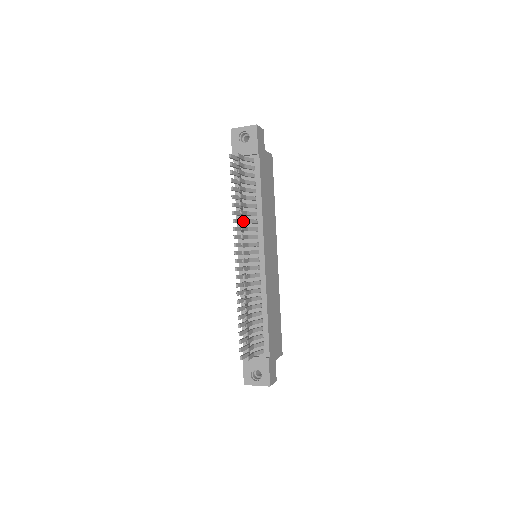
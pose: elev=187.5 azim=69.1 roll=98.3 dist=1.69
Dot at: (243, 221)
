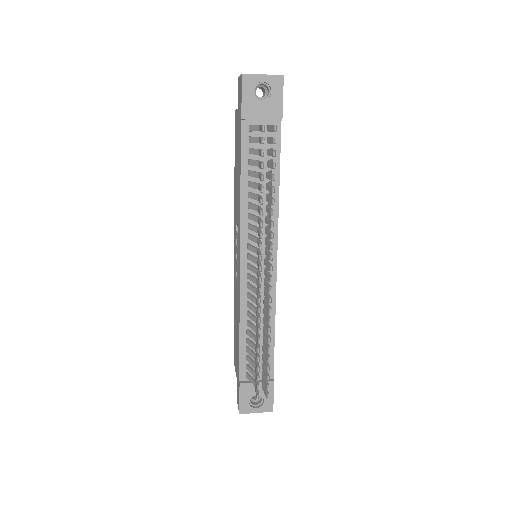
Dot at: occluded
